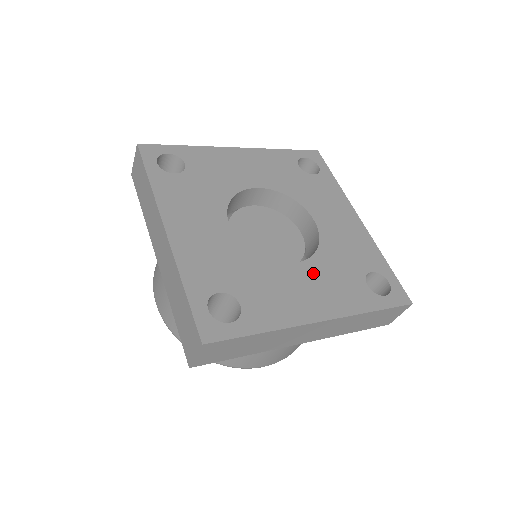
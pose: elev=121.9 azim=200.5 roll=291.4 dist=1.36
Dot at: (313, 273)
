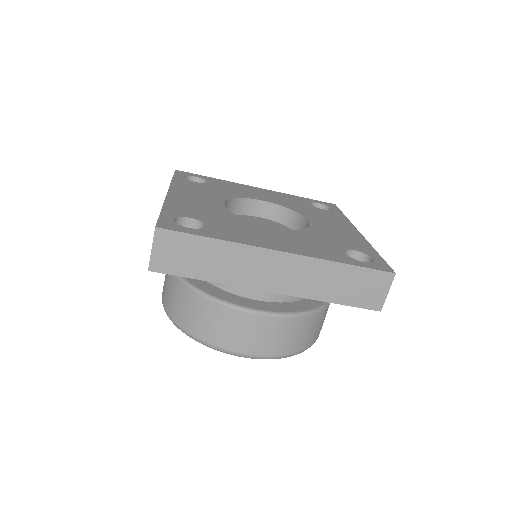
Dot at: (289, 235)
